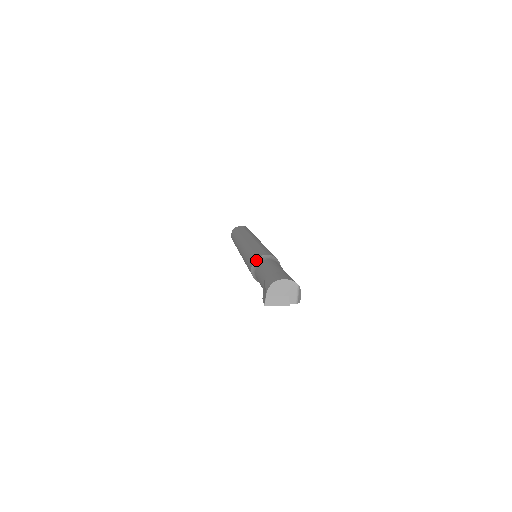
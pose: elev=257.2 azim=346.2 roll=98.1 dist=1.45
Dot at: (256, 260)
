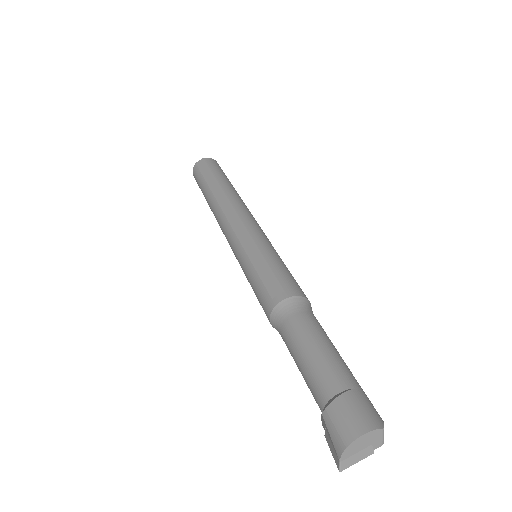
Dot at: (274, 312)
